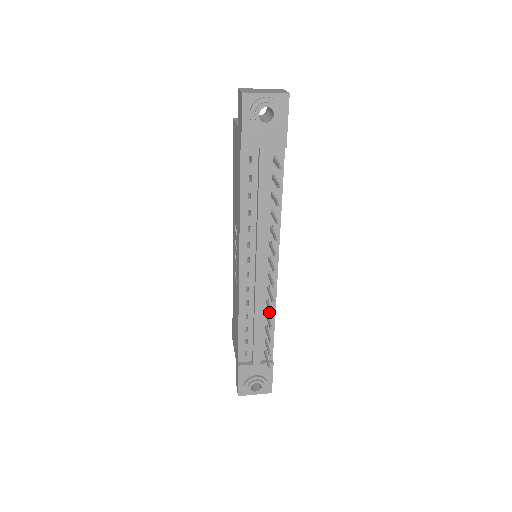
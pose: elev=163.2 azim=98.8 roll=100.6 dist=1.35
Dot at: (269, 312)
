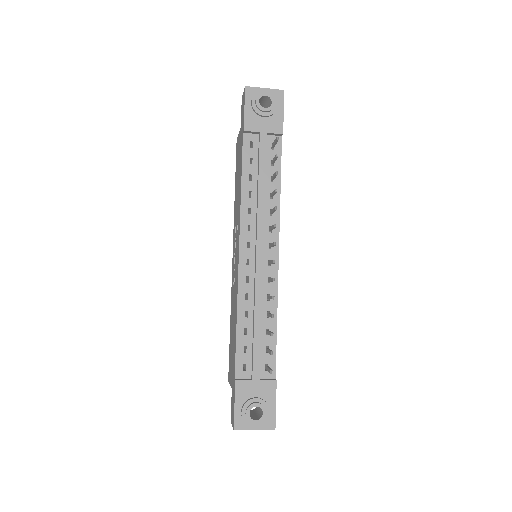
Dot at: (270, 311)
